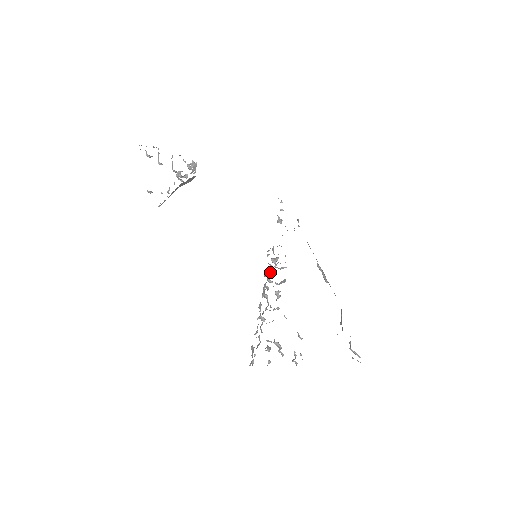
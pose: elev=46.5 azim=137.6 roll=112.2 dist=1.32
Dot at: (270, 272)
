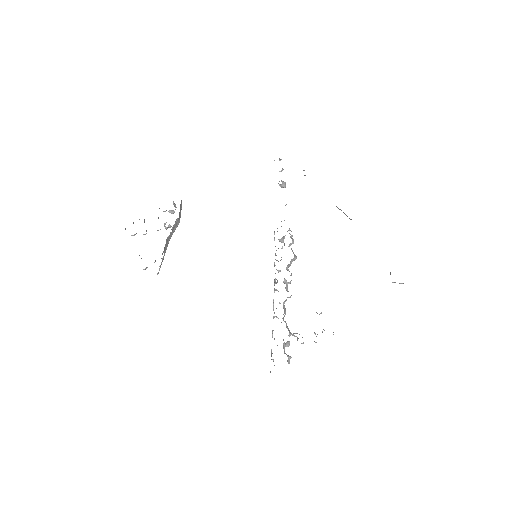
Dot at: (277, 260)
